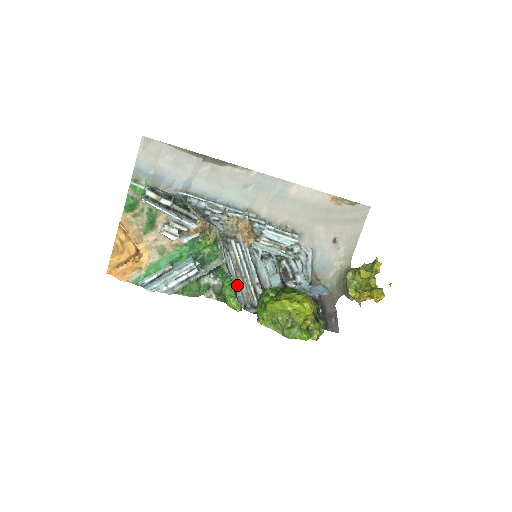
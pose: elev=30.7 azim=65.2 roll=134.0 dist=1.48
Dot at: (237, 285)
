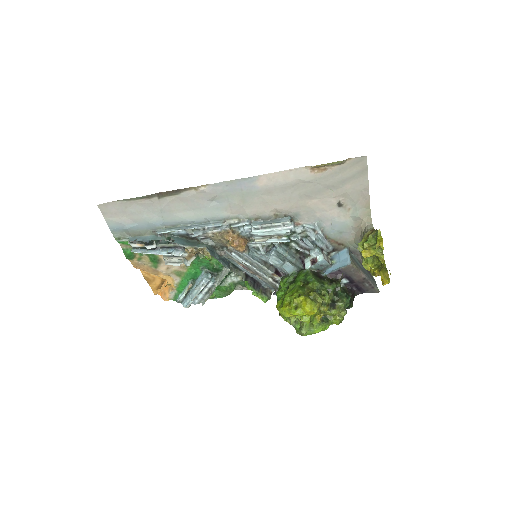
Dot at: (257, 278)
